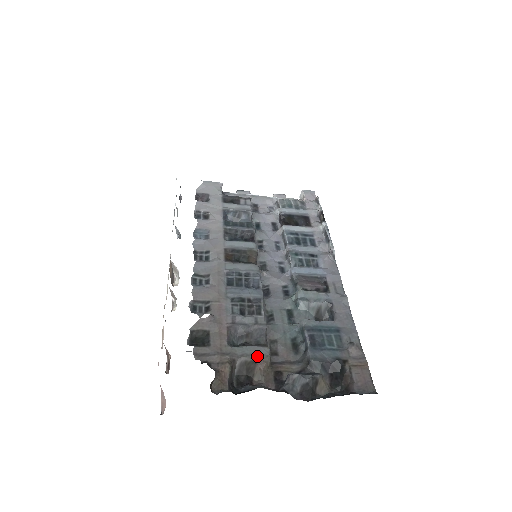
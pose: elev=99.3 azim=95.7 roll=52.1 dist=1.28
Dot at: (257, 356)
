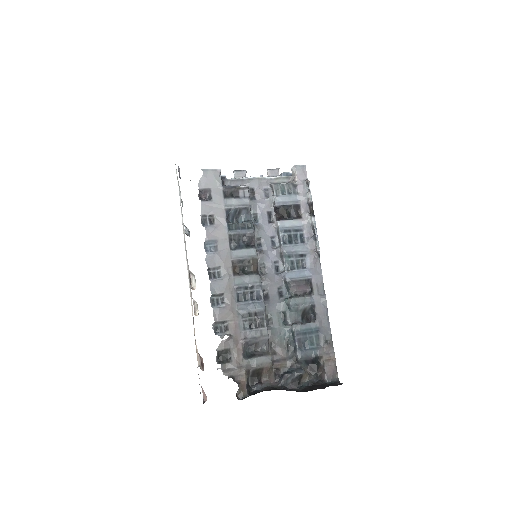
Dot at: (264, 364)
